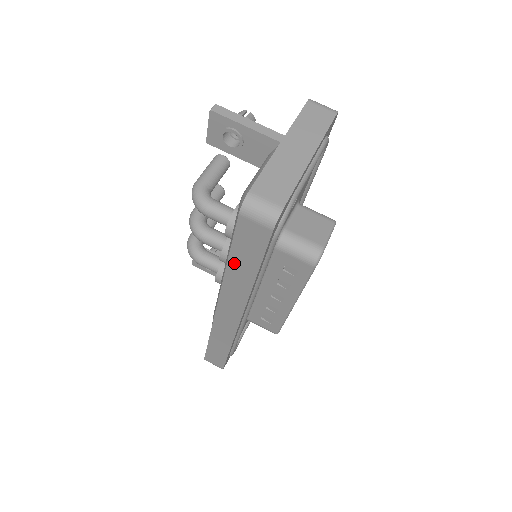
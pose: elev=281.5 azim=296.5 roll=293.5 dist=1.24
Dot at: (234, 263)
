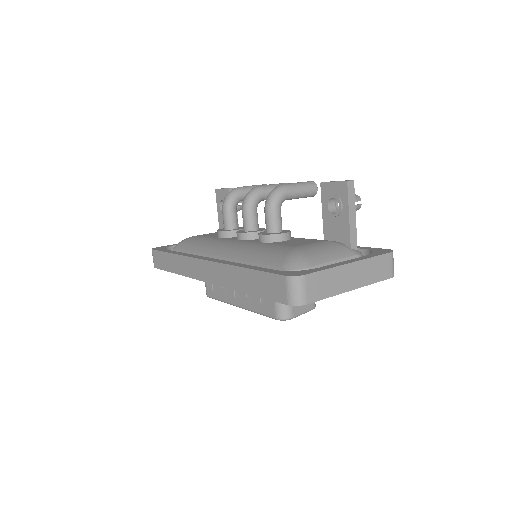
Dot at: (246, 274)
